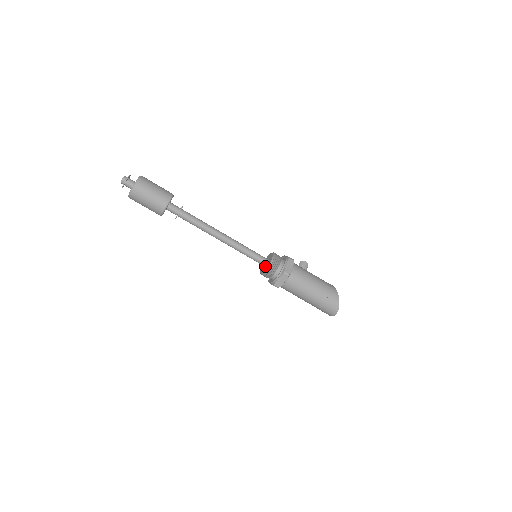
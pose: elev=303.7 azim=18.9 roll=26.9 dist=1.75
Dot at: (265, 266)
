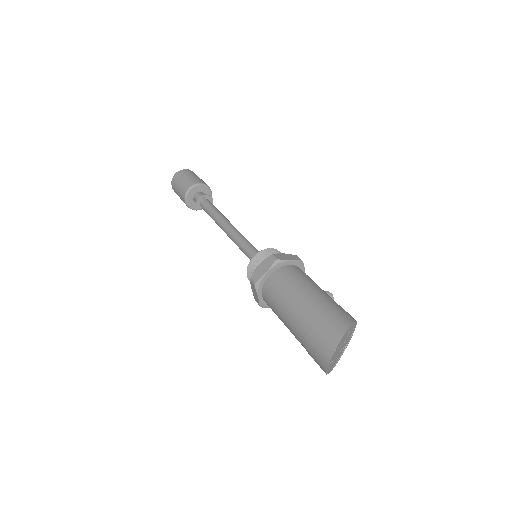
Dot at: occluded
